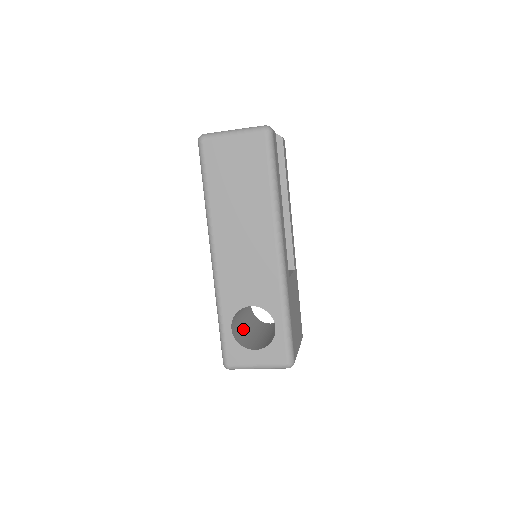
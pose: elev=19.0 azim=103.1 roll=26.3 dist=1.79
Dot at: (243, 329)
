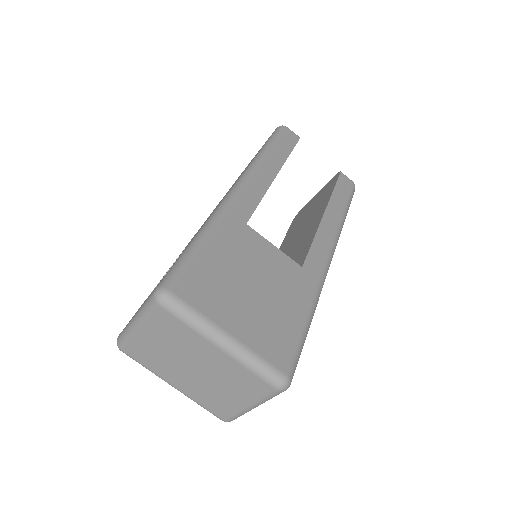
Dot at: occluded
